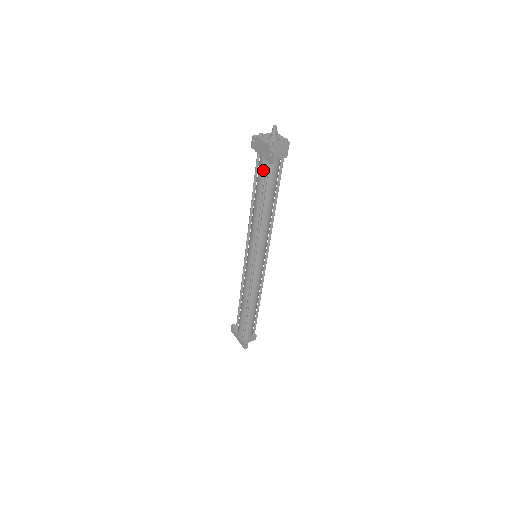
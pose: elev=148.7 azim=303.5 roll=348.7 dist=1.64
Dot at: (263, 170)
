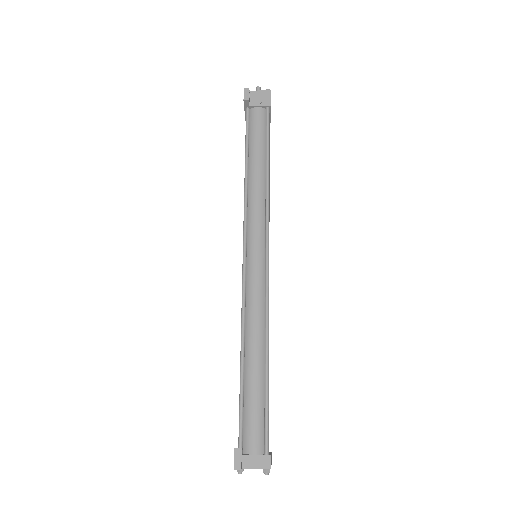
Dot at: occluded
